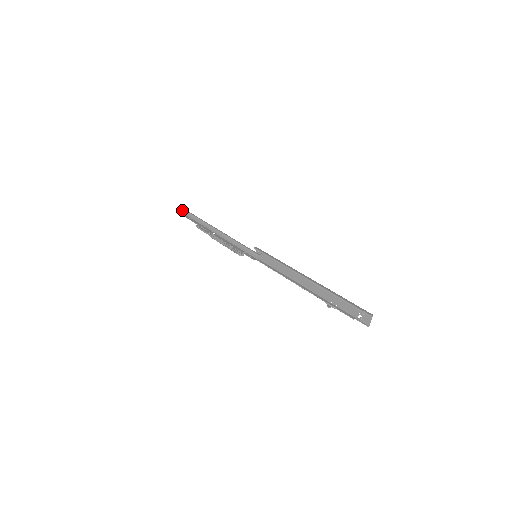
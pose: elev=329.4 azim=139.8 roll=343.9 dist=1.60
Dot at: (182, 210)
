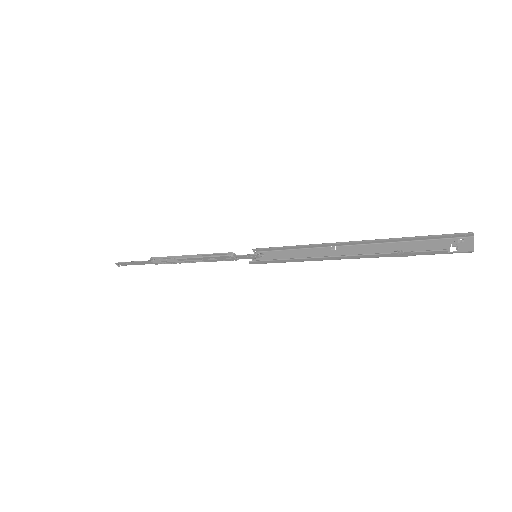
Dot at: occluded
